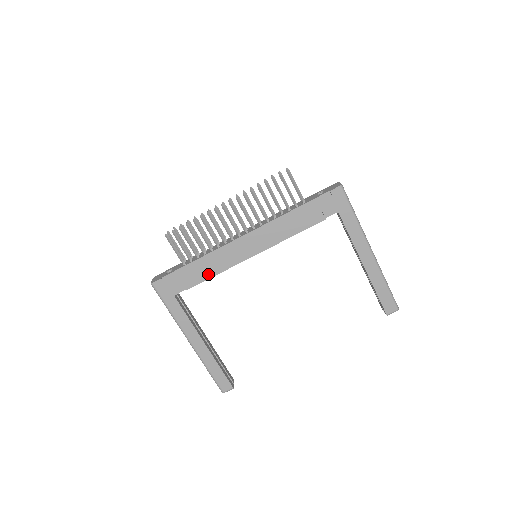
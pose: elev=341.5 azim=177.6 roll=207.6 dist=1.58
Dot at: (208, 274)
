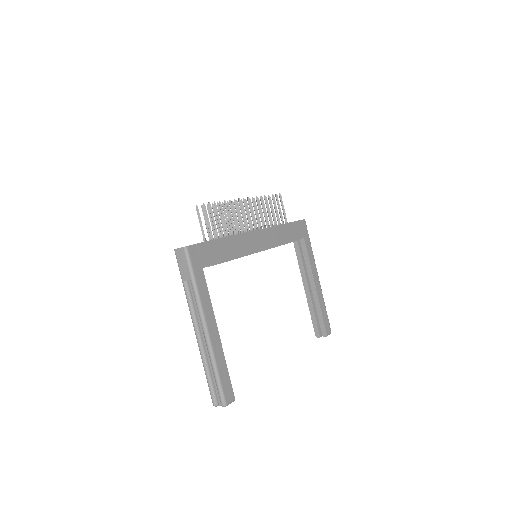
Dot at: (231, 255)
